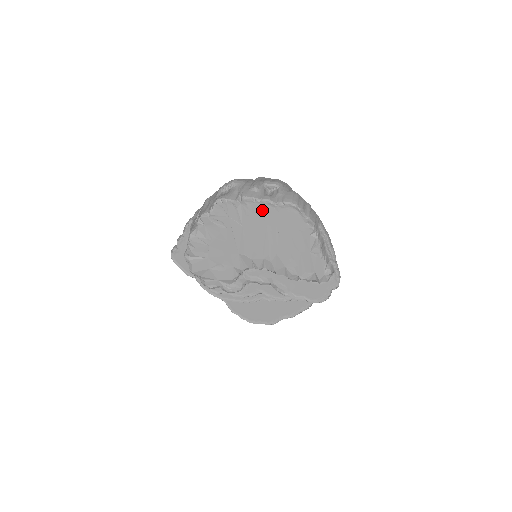
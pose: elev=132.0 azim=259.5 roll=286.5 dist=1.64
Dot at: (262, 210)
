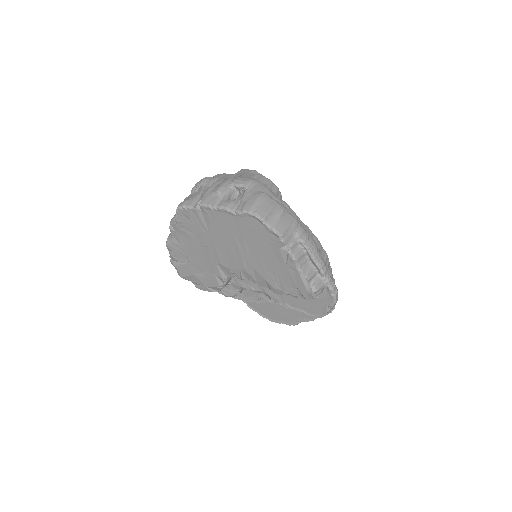
Dot at: (223, 219)
